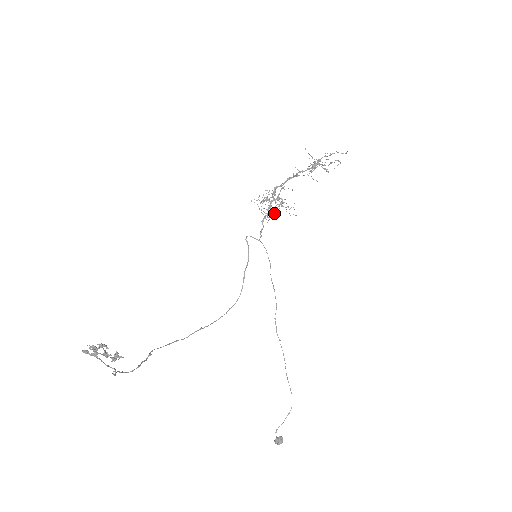
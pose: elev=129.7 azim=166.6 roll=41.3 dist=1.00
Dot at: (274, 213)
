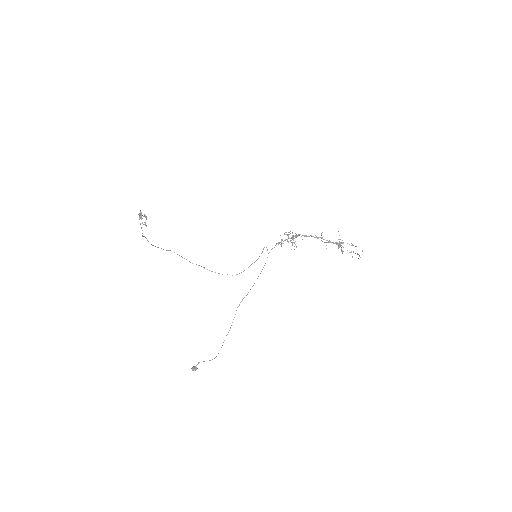
Dot at: (283, 243)
